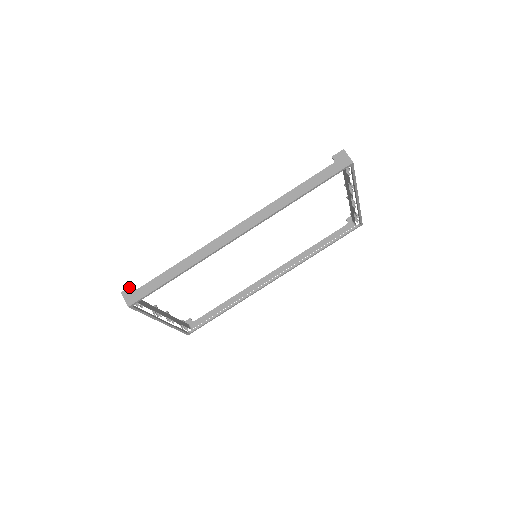
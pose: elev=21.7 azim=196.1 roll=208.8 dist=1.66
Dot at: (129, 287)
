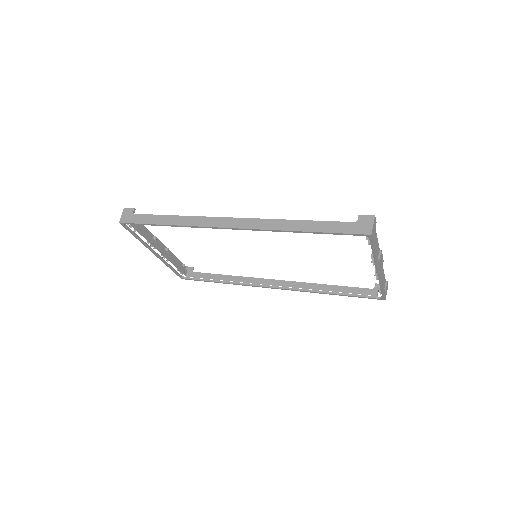
Dot at: (131, 208)
